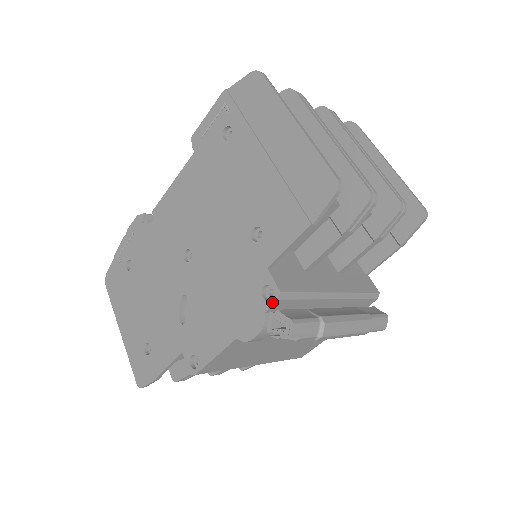
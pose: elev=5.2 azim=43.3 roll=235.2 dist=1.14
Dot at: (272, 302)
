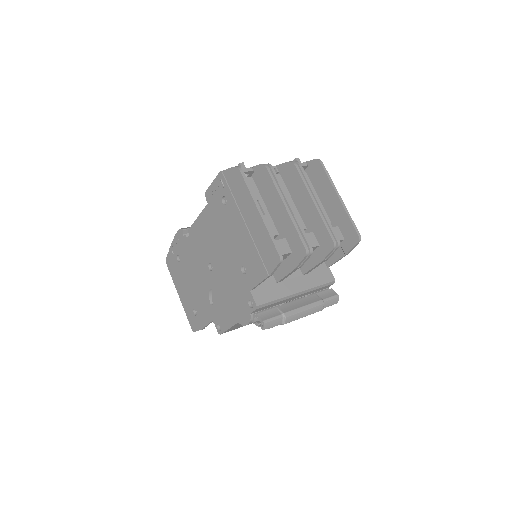
Dot at: (253, 310)
